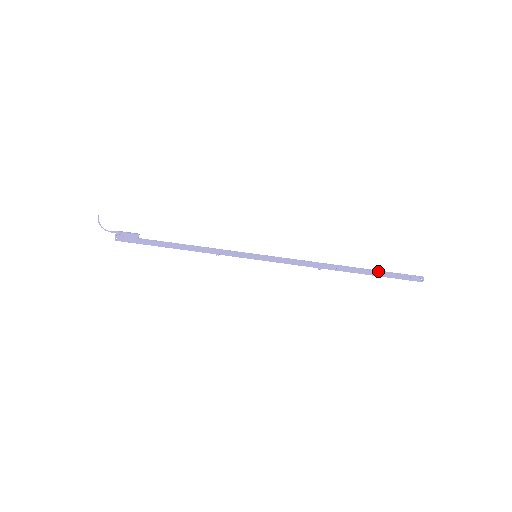
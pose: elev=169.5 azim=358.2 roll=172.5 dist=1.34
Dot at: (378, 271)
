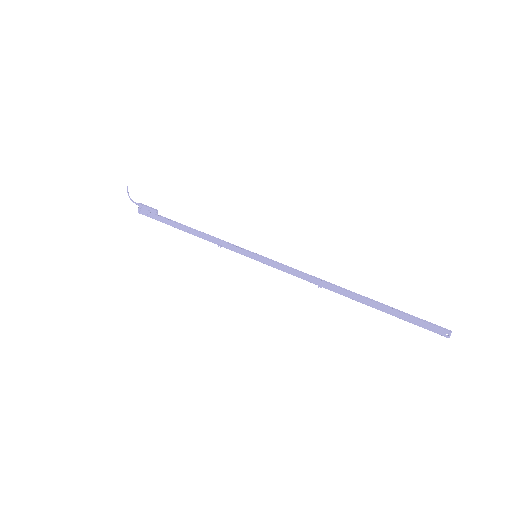
Dot at: (390, 308)
